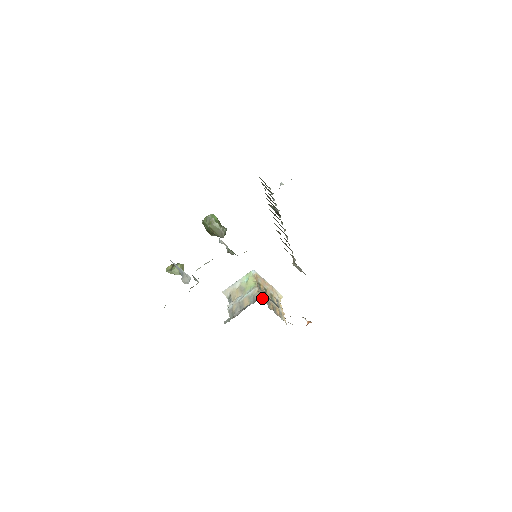
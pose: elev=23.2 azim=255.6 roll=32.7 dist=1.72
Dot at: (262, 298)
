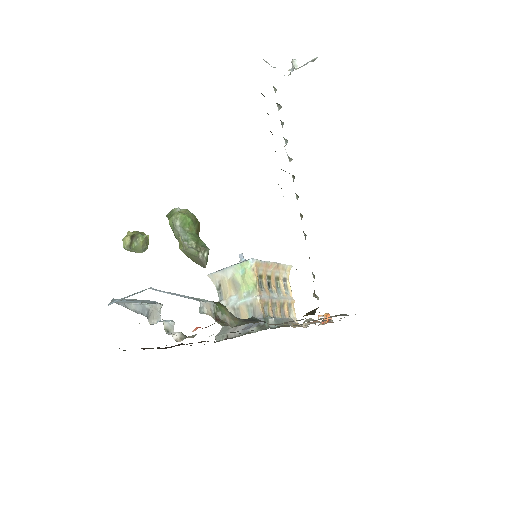
Dot at: (266, 325)
